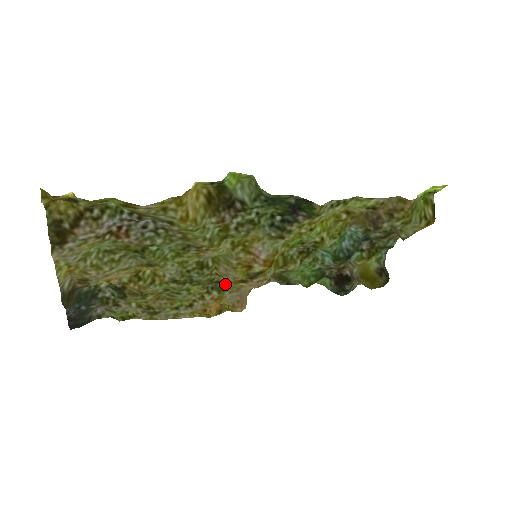
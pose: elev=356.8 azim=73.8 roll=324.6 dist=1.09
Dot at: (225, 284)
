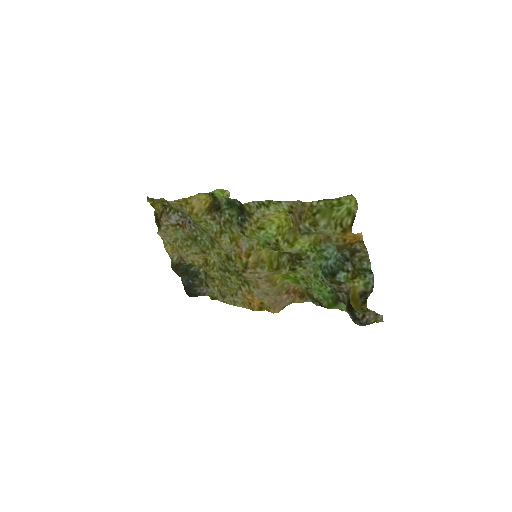
Dot at: (245, 277)
